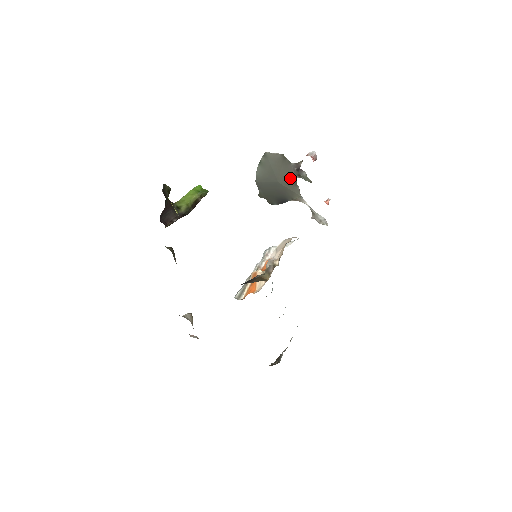
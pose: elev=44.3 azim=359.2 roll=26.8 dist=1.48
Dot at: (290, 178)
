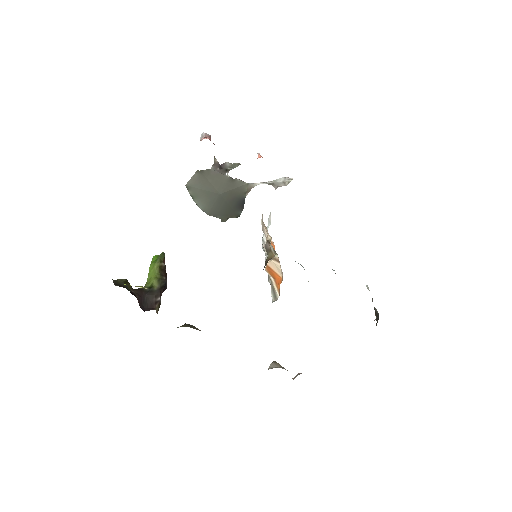
Dot at: (224, 180)
